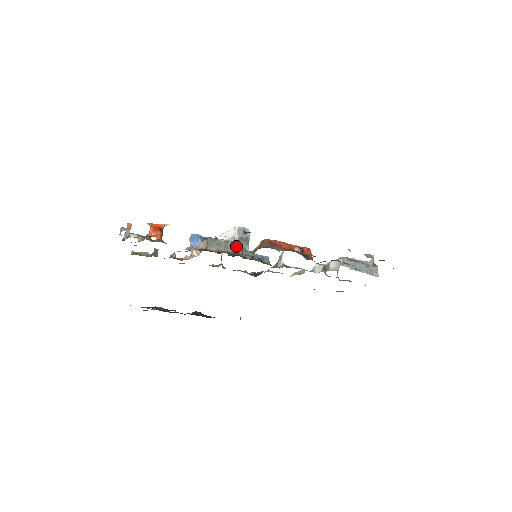
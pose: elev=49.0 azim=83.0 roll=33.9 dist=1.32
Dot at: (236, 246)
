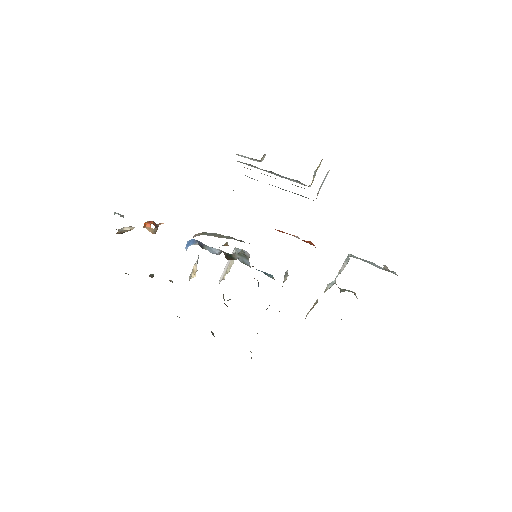
Dot at: (232, 238)
